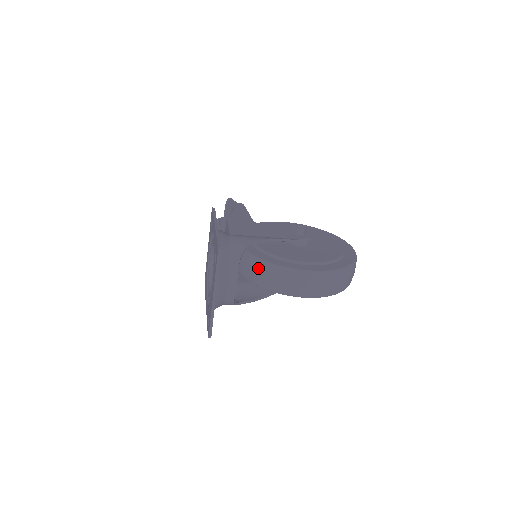
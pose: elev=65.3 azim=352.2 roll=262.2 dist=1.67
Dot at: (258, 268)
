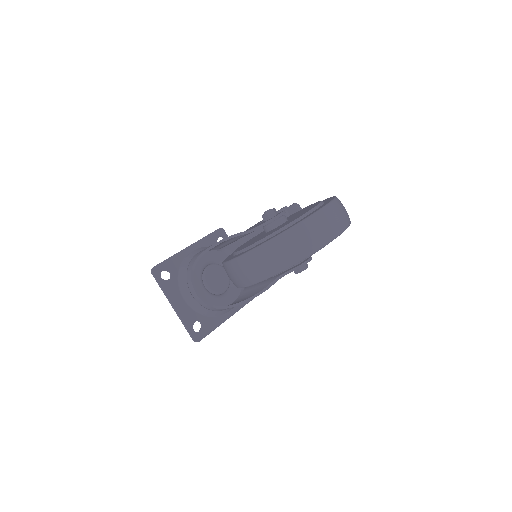
Dot at: occluded
